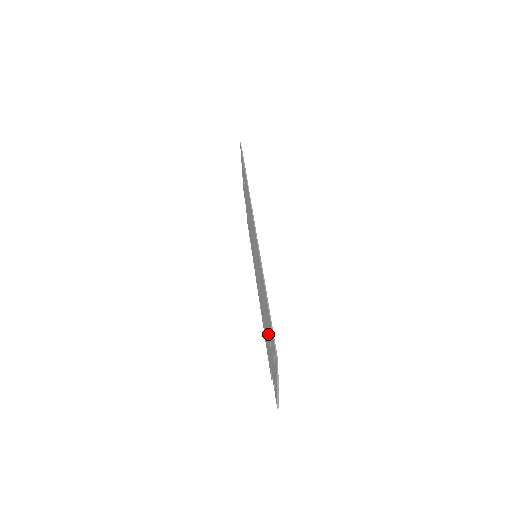
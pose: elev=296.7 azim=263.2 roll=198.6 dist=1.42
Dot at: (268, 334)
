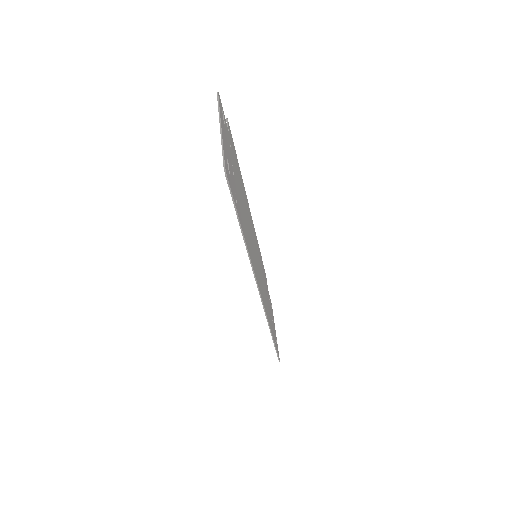
Dot at: occluded
